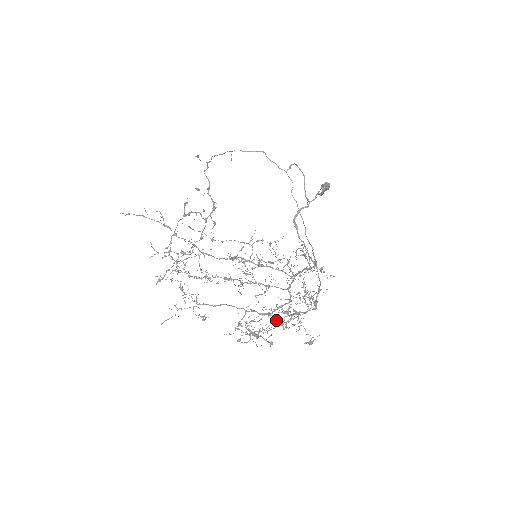
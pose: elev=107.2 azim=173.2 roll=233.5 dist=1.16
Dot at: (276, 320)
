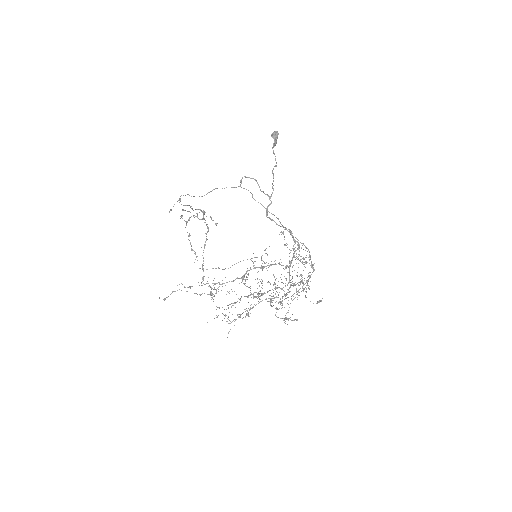
Dot at: (292, 300)
